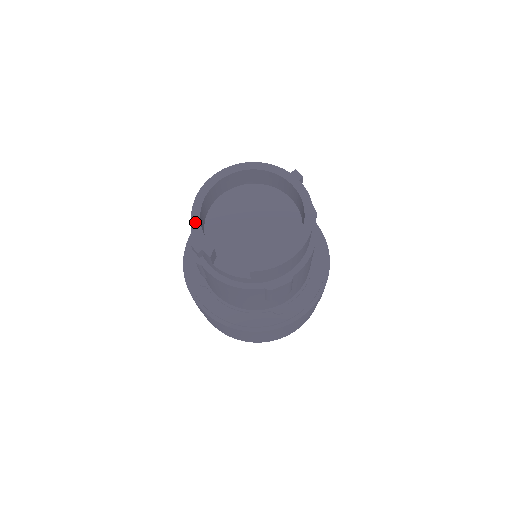
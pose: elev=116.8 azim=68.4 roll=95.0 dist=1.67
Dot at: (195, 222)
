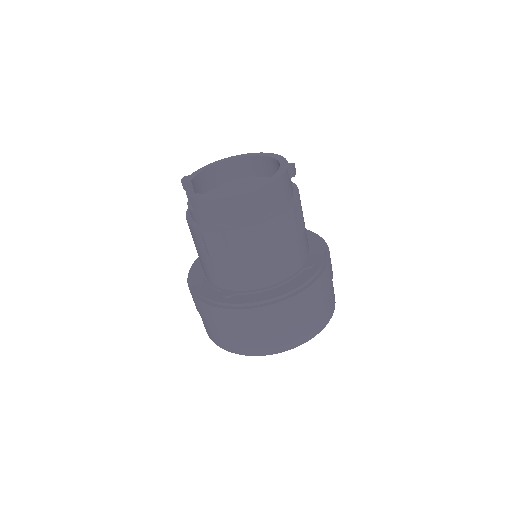
Dot at: (202, 168)
